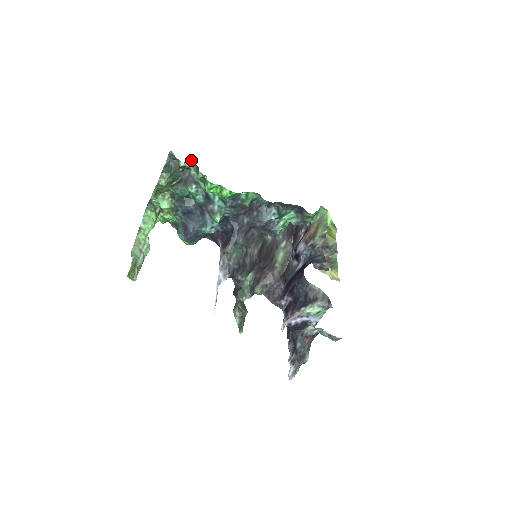
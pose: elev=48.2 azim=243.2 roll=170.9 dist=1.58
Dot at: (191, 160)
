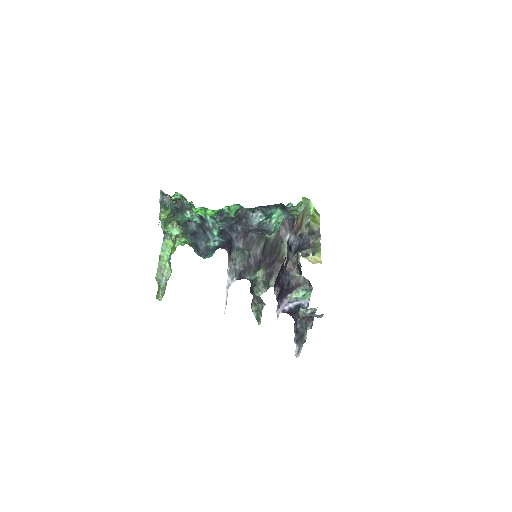
Dot at: (178, 193)
